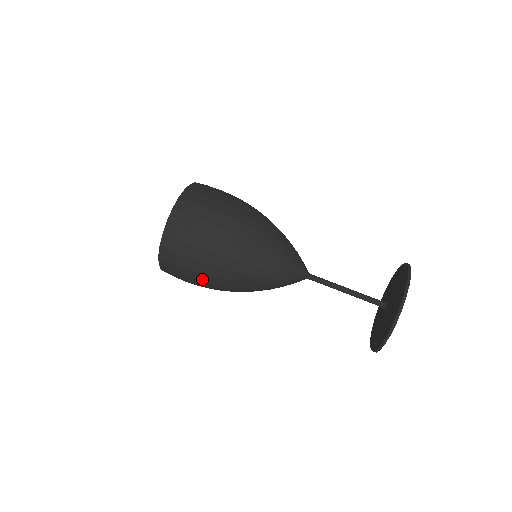
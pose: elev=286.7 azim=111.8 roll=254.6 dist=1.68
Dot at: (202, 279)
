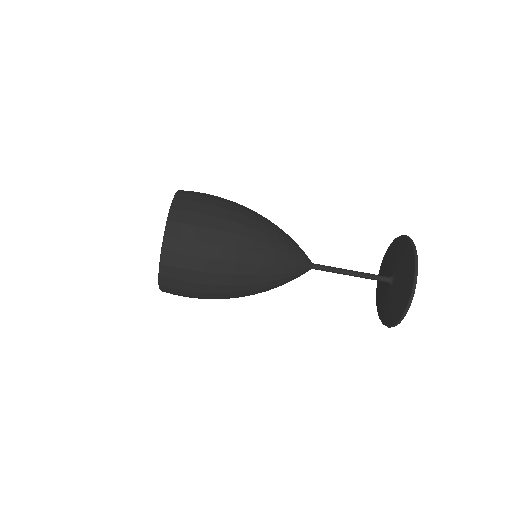
Dot at: (209, 298)
